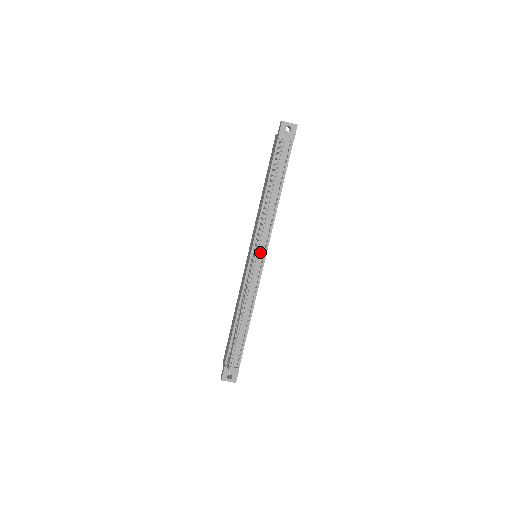
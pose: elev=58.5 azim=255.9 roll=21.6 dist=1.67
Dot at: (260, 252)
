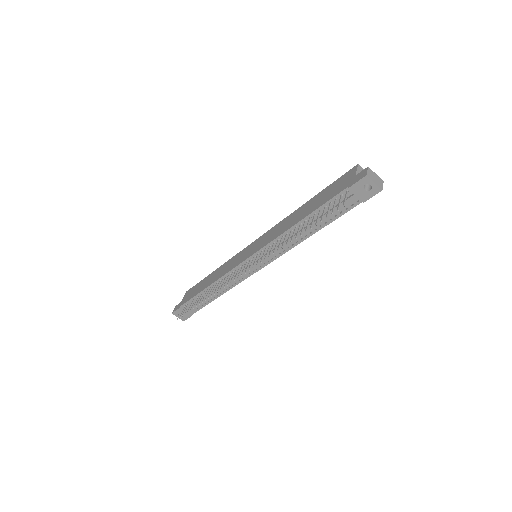
Dot at: (258, 263)
